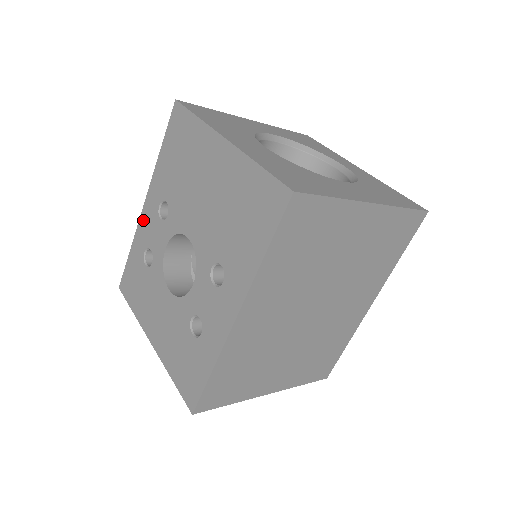
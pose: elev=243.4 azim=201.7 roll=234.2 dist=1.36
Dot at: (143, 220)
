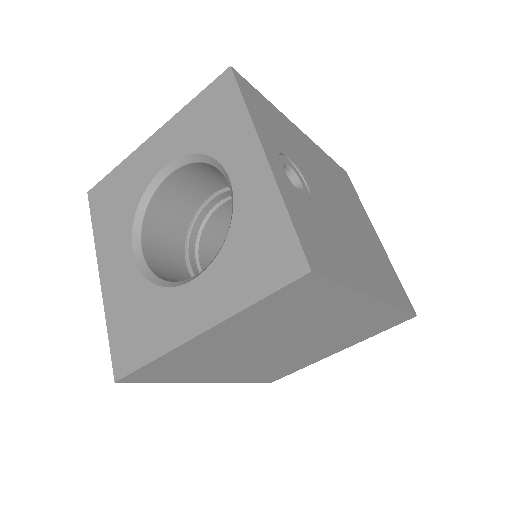
Dot at: occluded
